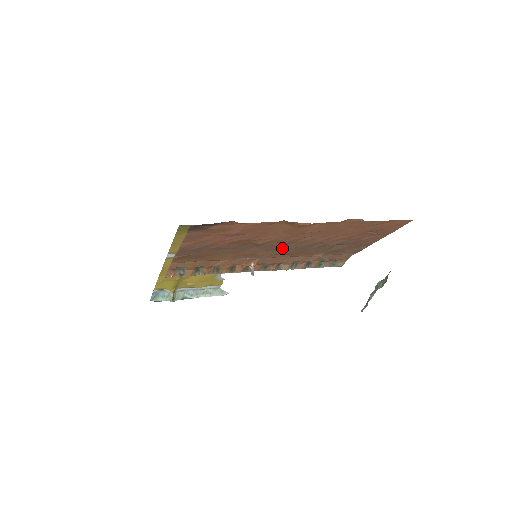
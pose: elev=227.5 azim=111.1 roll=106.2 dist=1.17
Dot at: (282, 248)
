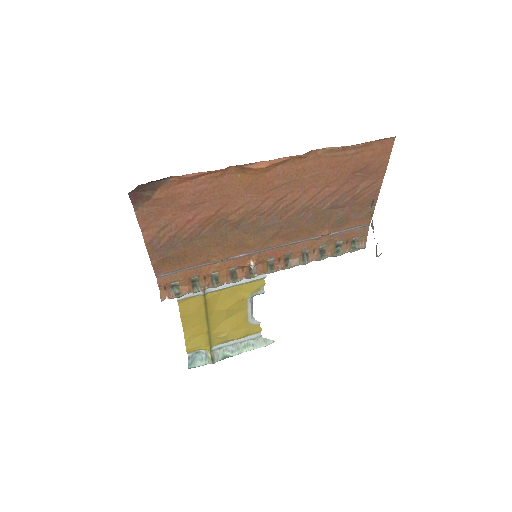
Dot at: (269, 226)
